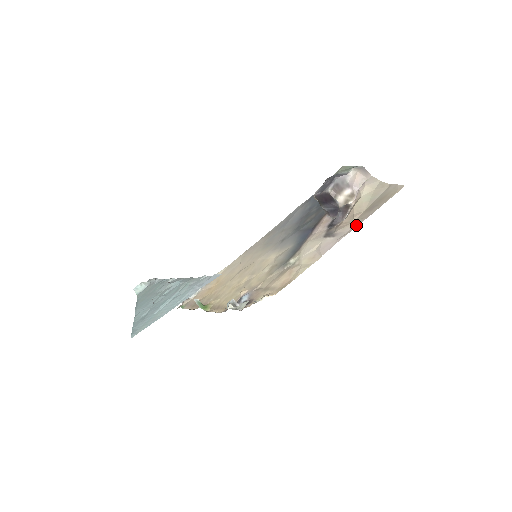
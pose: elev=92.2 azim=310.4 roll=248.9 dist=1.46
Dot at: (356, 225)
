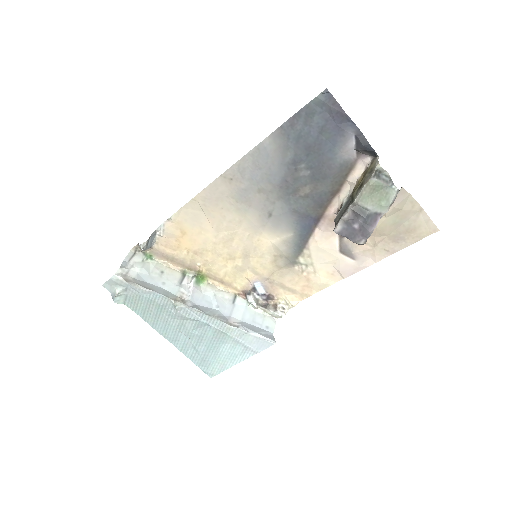
Dot at: (380, 258)
